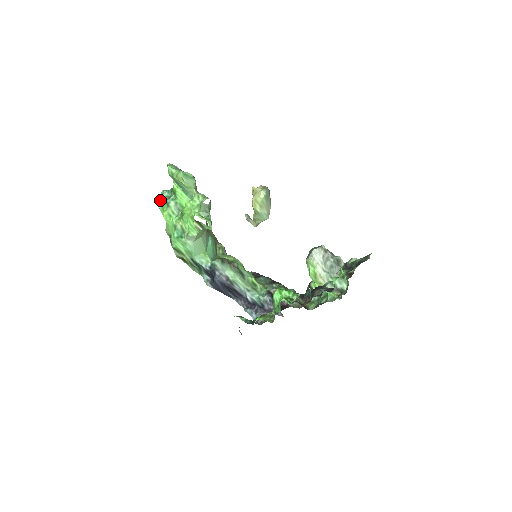
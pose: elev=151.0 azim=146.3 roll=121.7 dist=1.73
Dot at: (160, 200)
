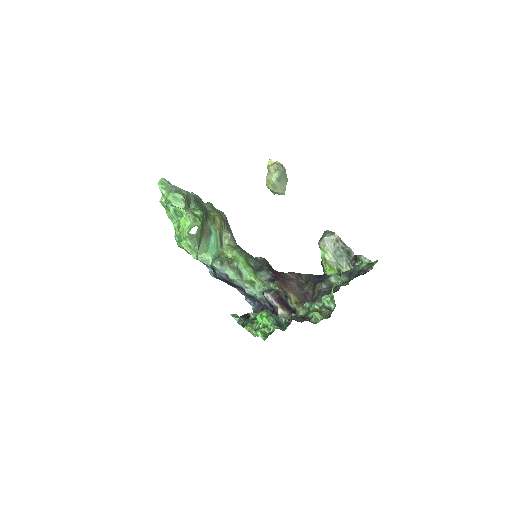
Dot at: (161, 202)
